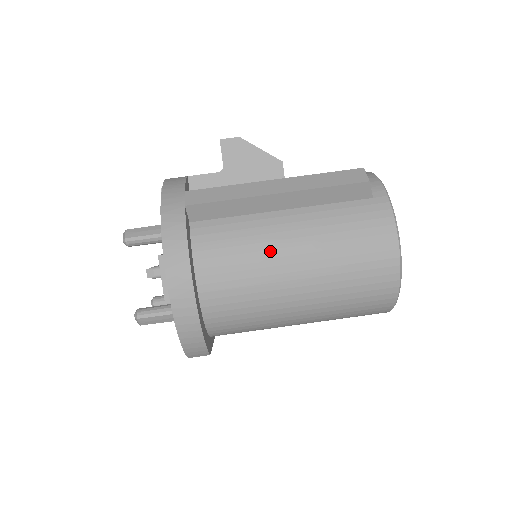
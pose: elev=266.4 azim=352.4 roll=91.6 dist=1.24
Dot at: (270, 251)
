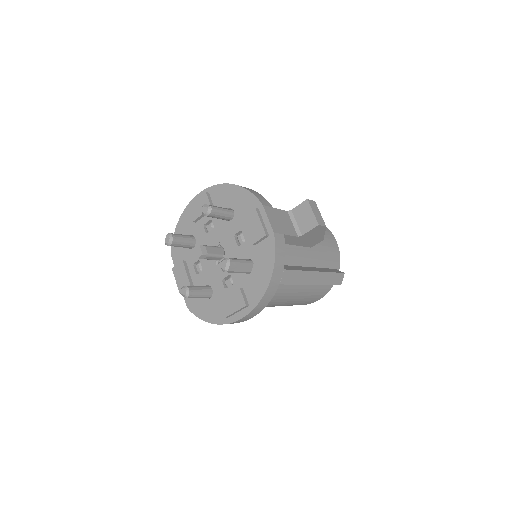
Dot at: (282, 300)
